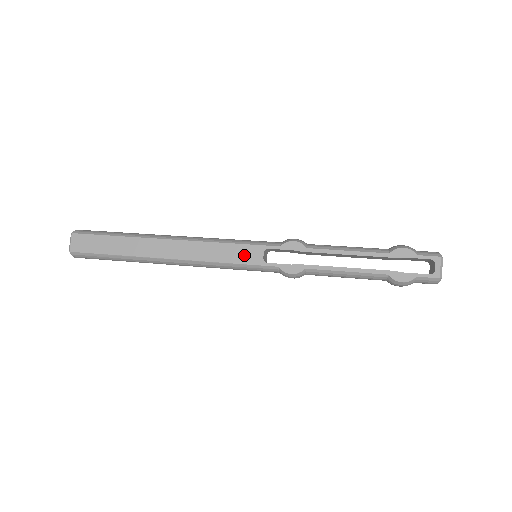
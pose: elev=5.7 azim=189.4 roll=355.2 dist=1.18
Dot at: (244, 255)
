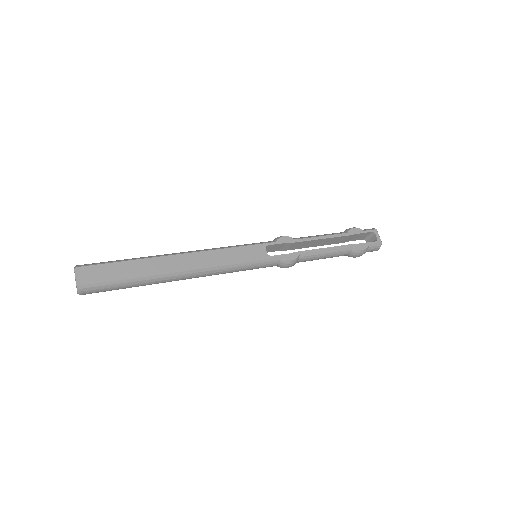
Dot at: (251, 254)
